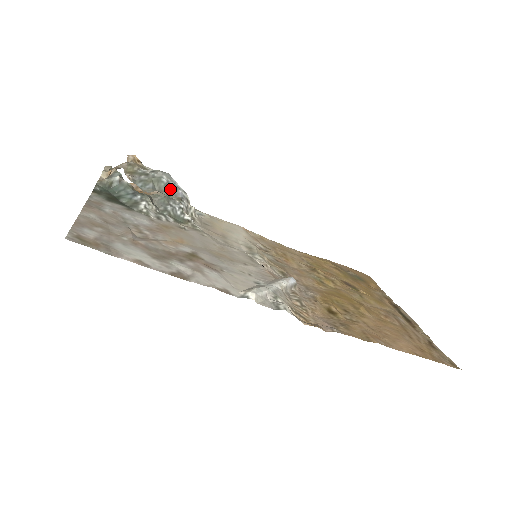
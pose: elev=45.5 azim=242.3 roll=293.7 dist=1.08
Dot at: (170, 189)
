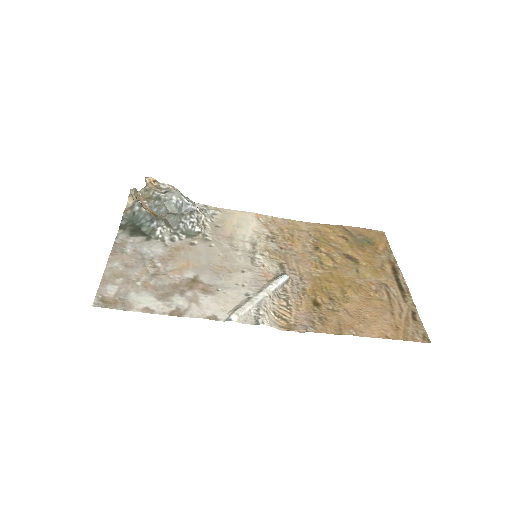
Dot at: (180, 207)
